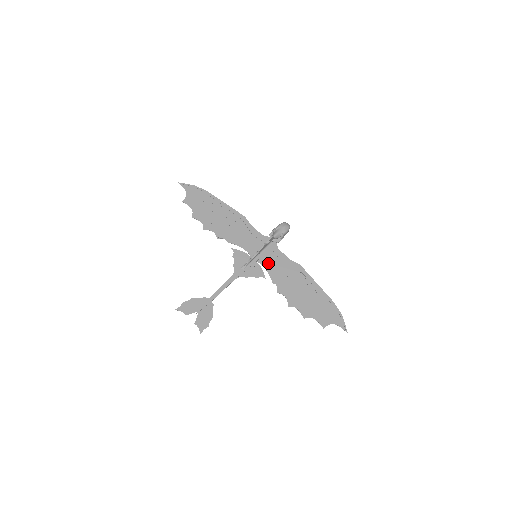
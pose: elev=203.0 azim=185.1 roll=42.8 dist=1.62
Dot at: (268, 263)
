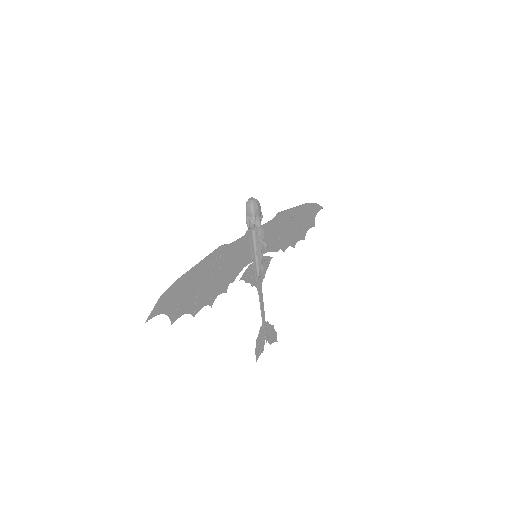
Dot at: occluded
